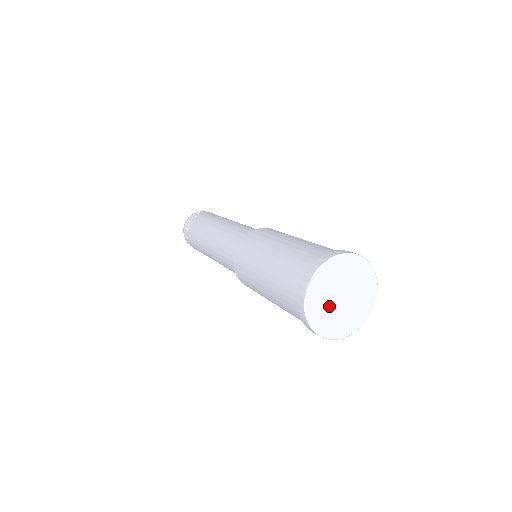
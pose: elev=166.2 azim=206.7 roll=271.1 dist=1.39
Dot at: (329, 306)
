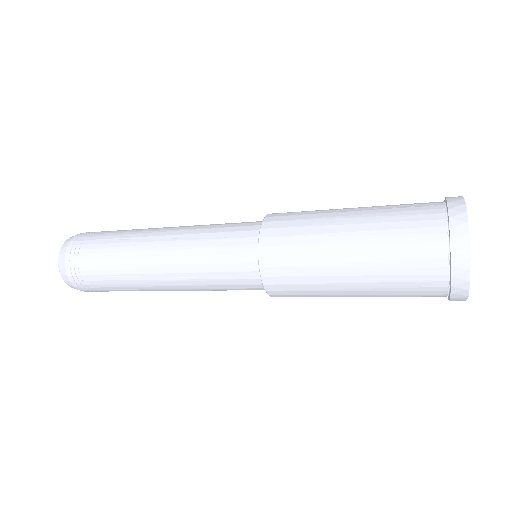
Dot at: occluded
